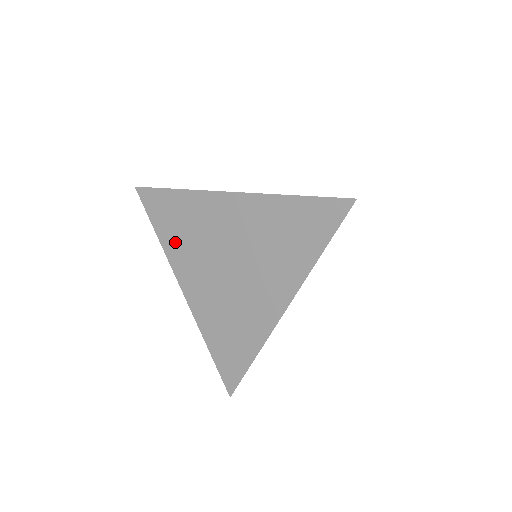
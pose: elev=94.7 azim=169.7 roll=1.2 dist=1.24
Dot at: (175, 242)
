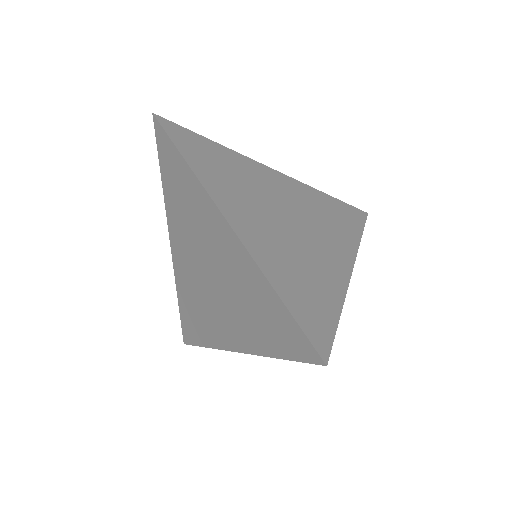
Dot at: (174, 204)
